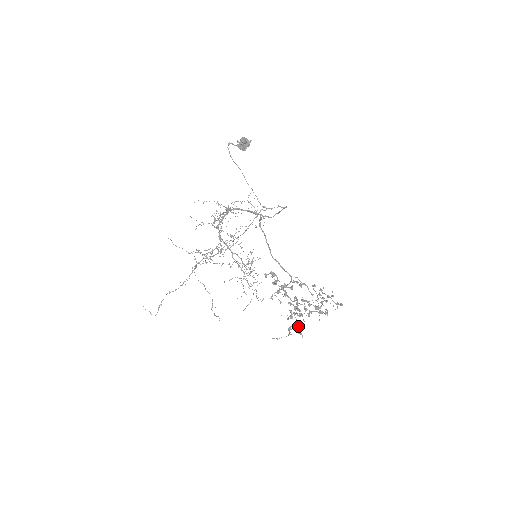
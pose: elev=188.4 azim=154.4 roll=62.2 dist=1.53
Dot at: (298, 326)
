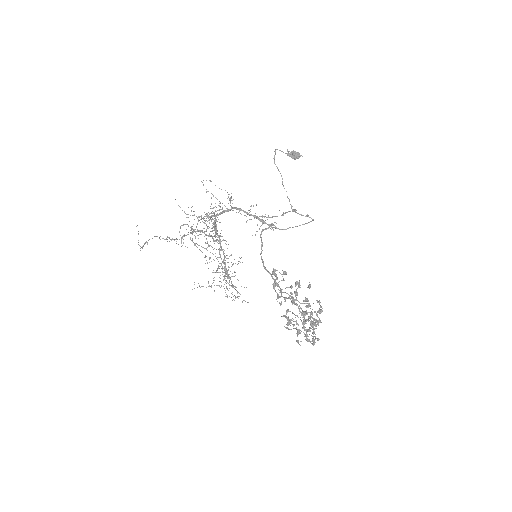
Dot at: (314, 323)
